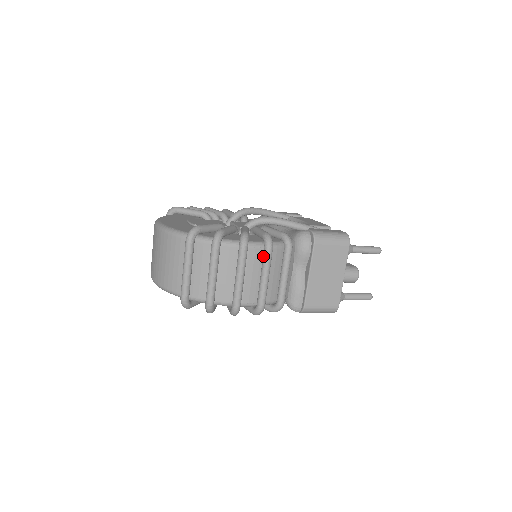
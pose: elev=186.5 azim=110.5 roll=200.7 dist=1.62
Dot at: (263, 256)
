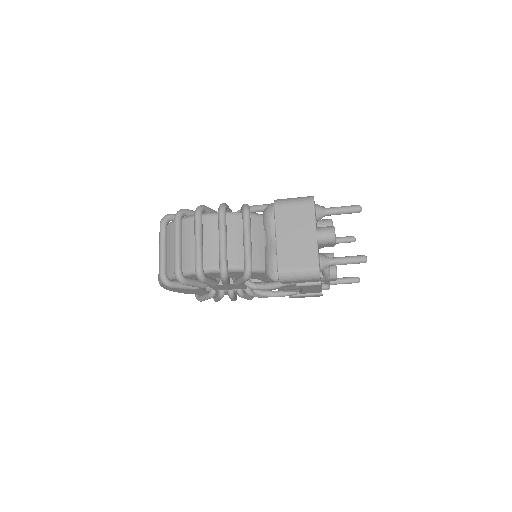
Dot at: (218, 220)
